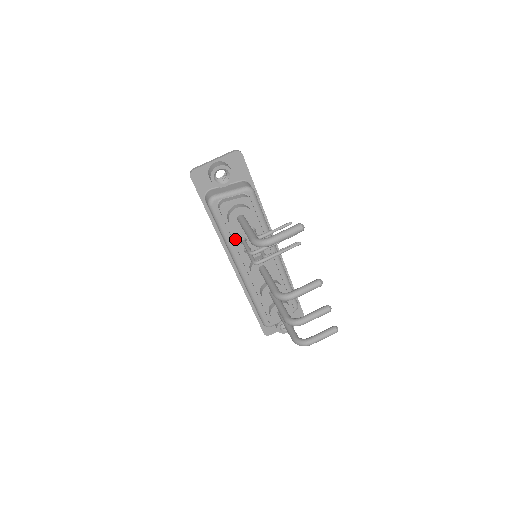
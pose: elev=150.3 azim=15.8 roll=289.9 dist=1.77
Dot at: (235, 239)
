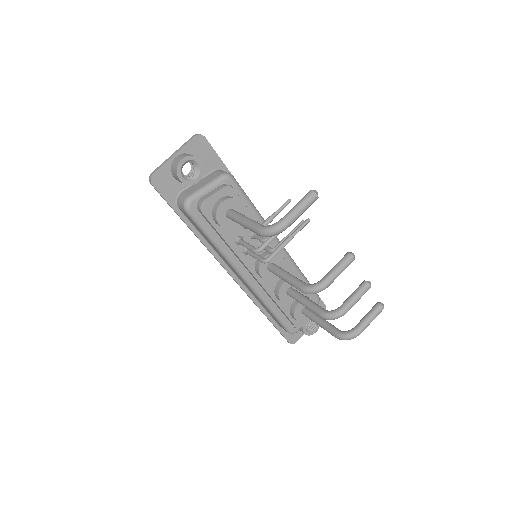
Dot at: (229, 242)
